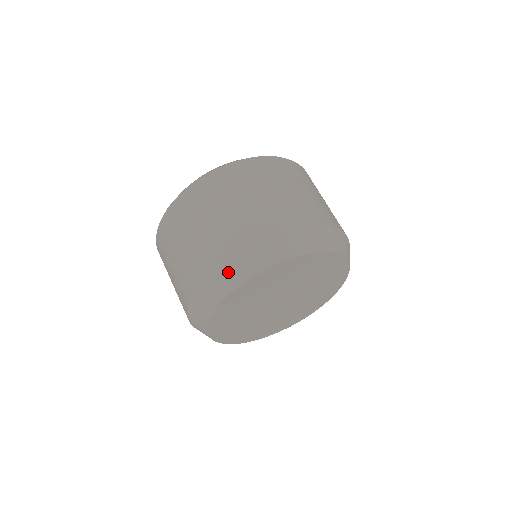
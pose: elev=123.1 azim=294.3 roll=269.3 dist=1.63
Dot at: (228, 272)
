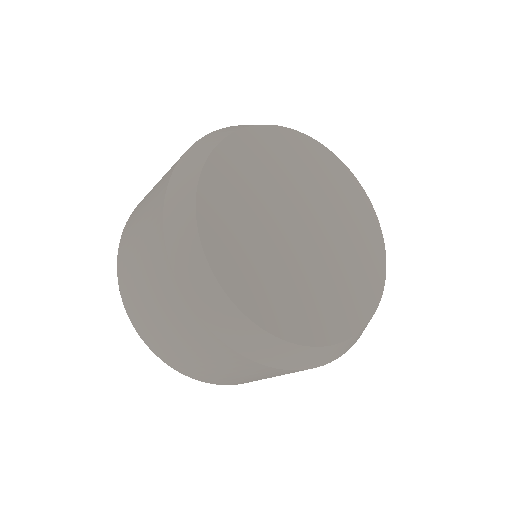
Dot at: (184, 168)
